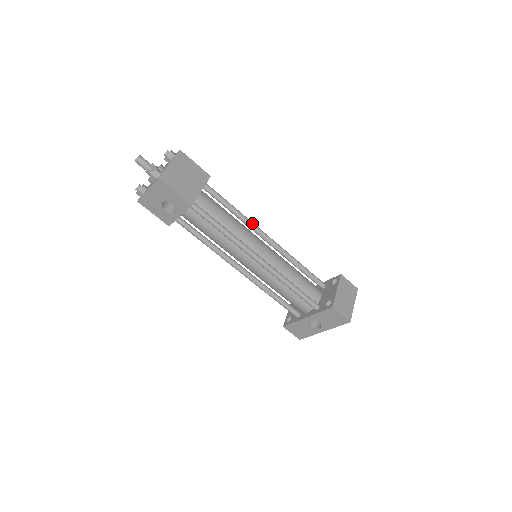
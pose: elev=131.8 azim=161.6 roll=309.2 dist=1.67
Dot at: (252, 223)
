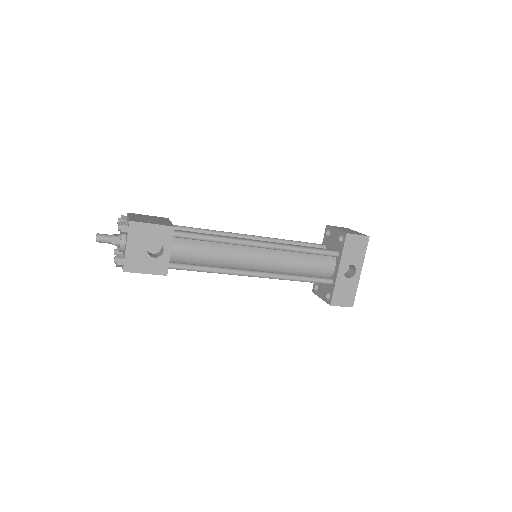
Dot at: (230, 232)
